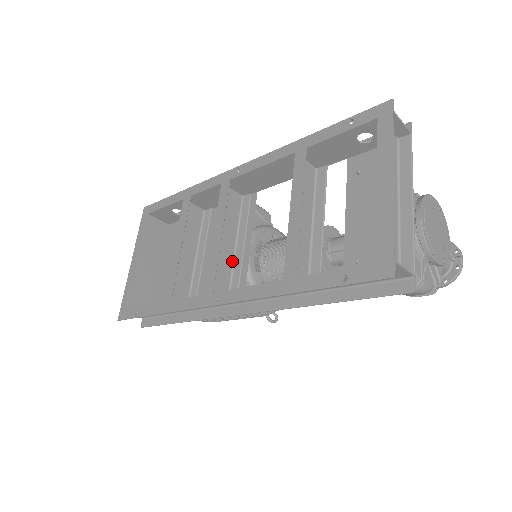
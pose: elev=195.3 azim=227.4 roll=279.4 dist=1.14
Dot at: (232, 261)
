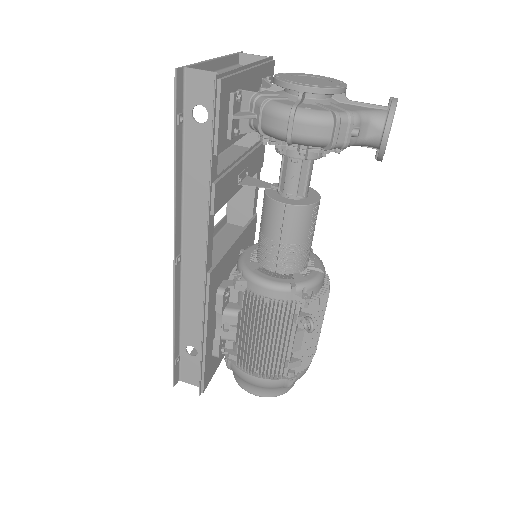
Dot at: occluded
